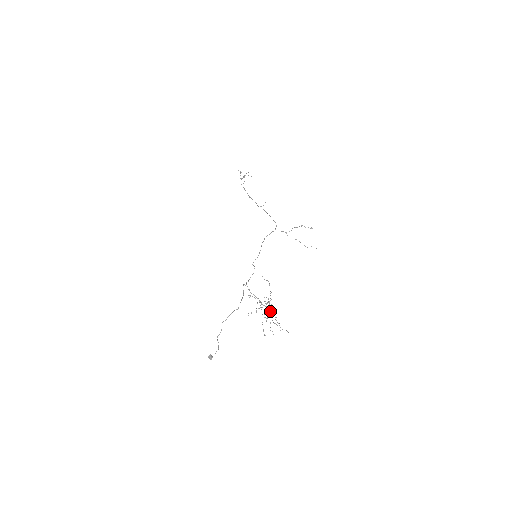
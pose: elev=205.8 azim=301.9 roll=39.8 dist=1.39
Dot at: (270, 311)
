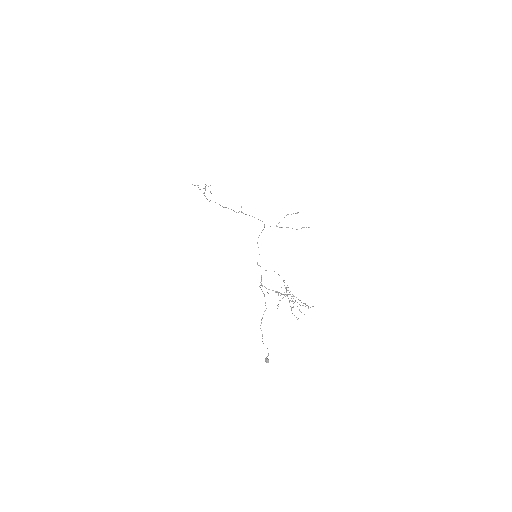
Dot at: occluded
